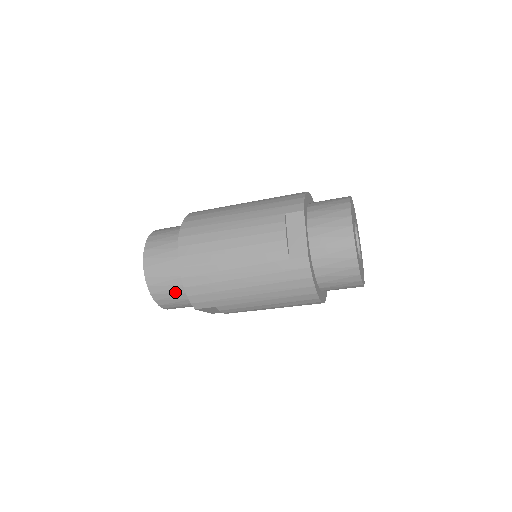
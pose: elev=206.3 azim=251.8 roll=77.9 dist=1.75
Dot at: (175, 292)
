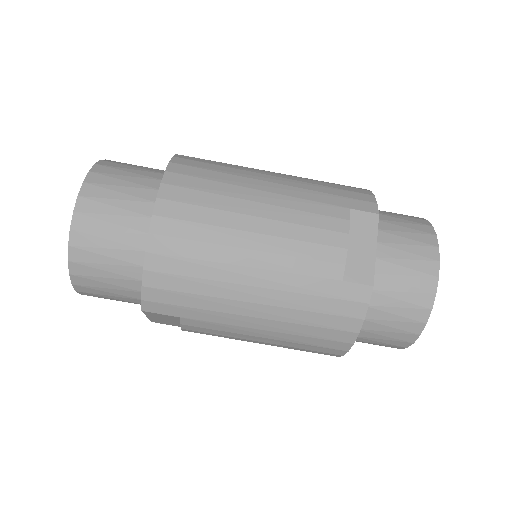
Dot at: (116, 272)
